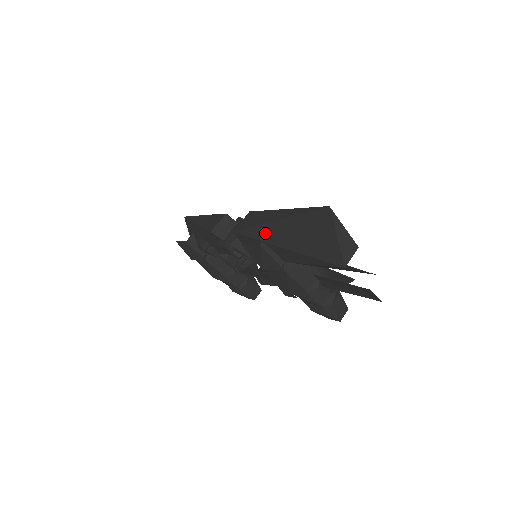
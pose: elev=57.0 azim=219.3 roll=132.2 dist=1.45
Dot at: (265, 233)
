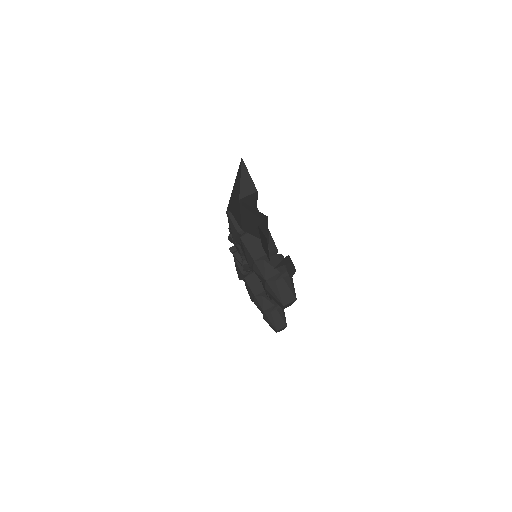
Dot at: (230, 202)
